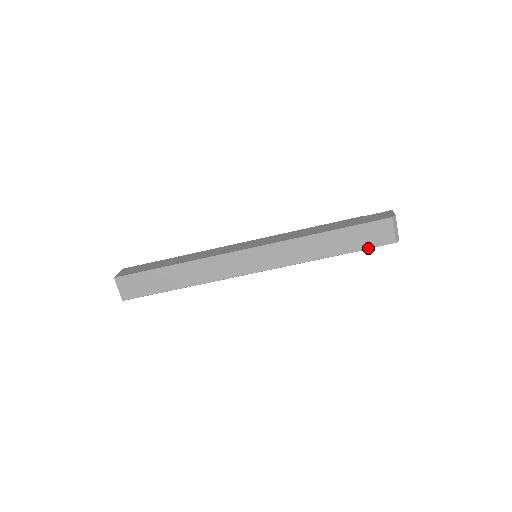
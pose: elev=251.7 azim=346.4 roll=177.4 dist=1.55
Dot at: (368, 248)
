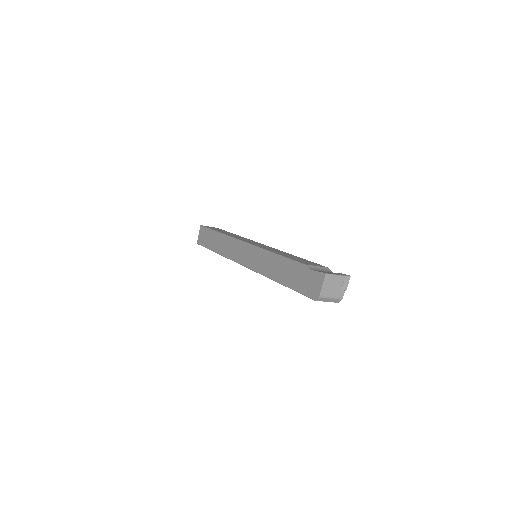
Dot at: occluded
